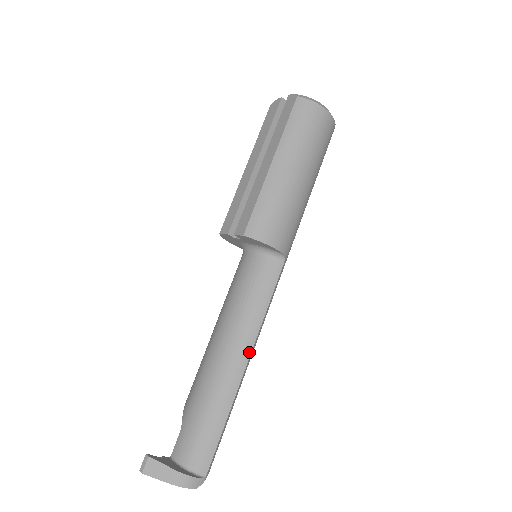
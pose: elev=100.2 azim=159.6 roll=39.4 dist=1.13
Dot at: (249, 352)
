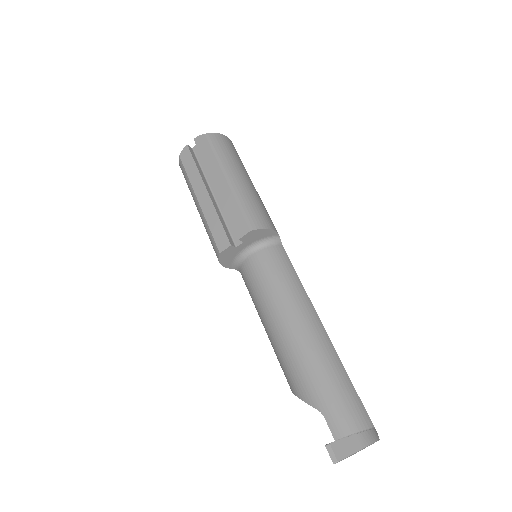
Dot at: (316, 315)
